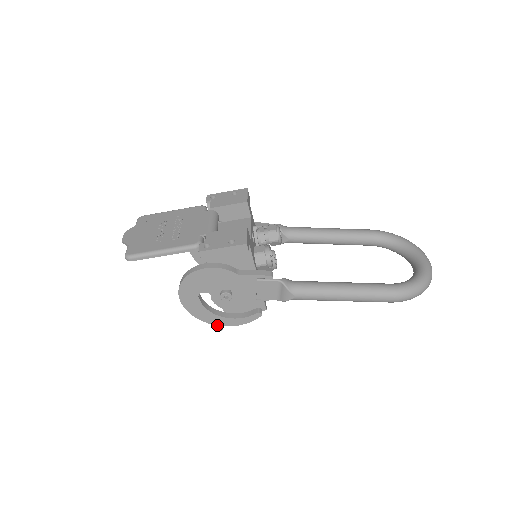
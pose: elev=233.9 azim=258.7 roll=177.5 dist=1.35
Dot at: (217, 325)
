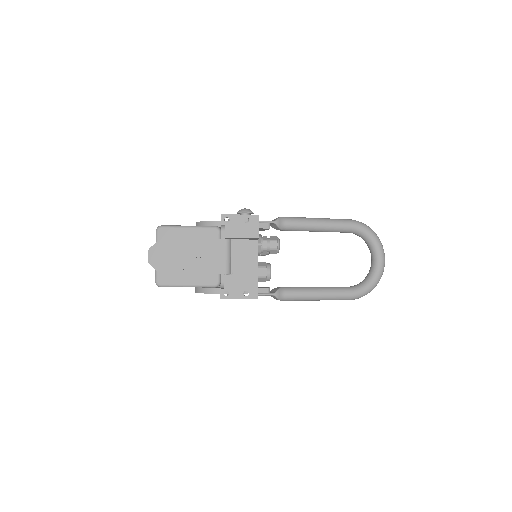
Dot at: occluded
